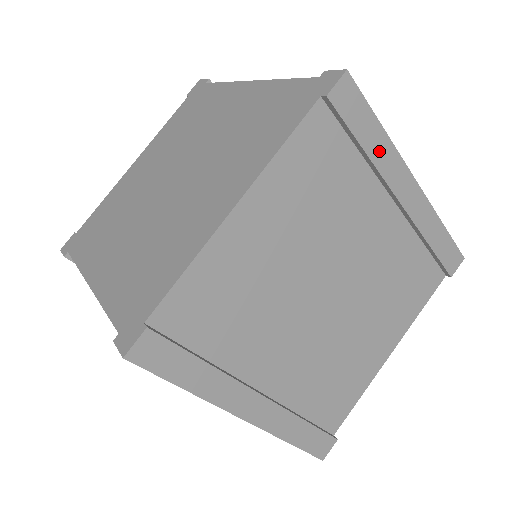
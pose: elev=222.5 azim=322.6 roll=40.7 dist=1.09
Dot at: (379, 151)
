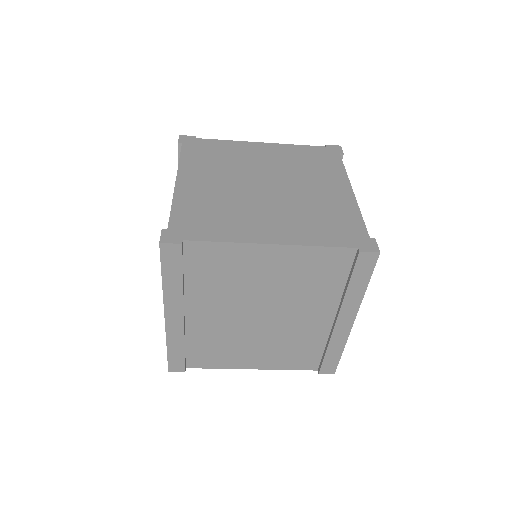
Dot at: (354, 293)
